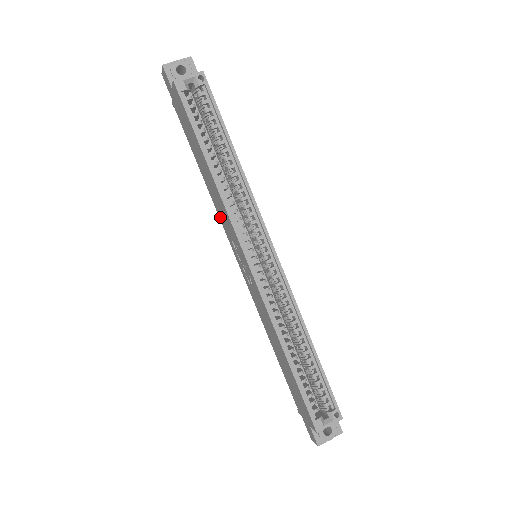
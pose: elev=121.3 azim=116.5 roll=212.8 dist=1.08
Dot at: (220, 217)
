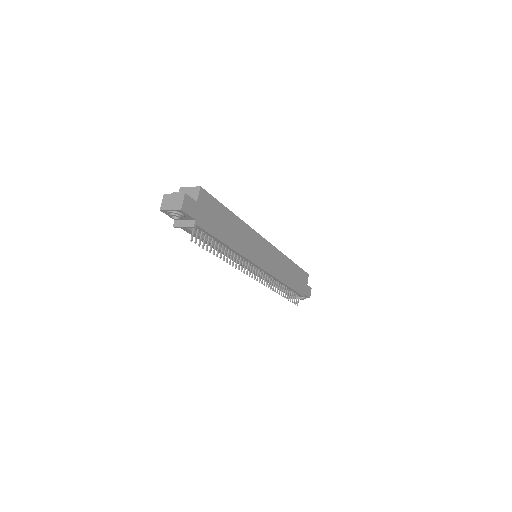
Dot at: occluded
